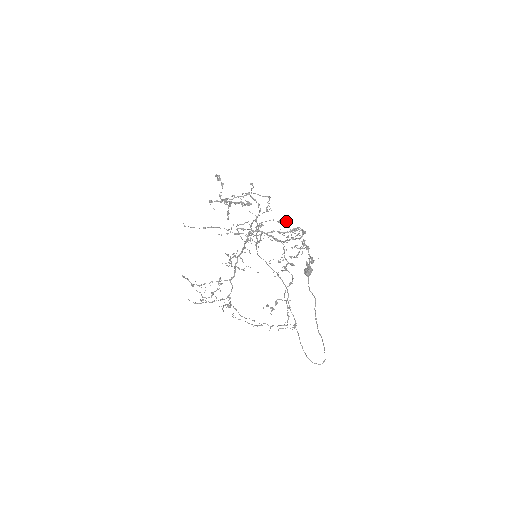
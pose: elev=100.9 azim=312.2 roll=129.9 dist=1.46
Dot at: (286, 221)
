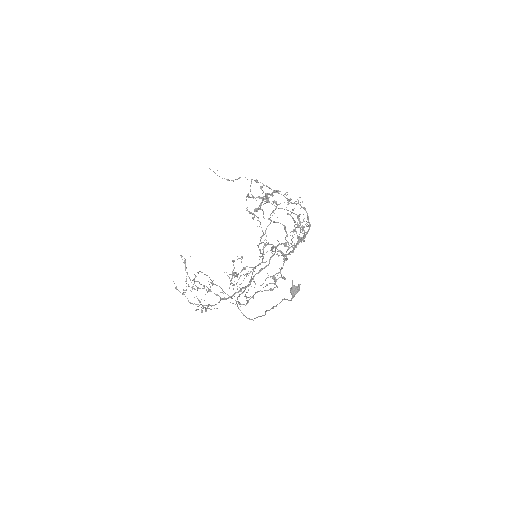
Dot at: occluded
